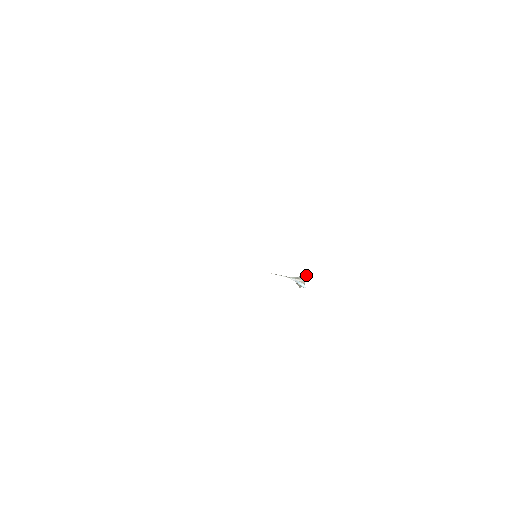
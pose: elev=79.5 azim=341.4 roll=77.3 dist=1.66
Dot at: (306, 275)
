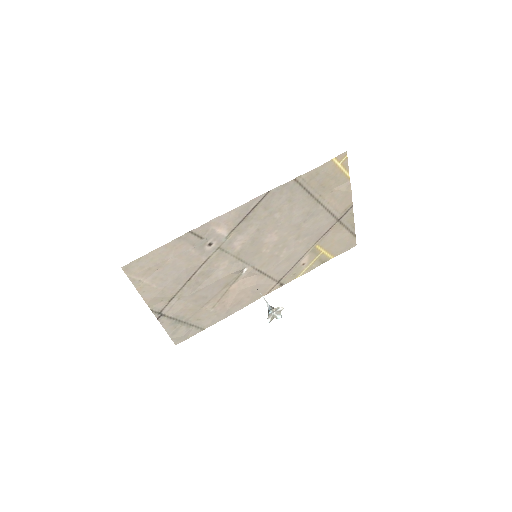
Dot at: (282, 308)
